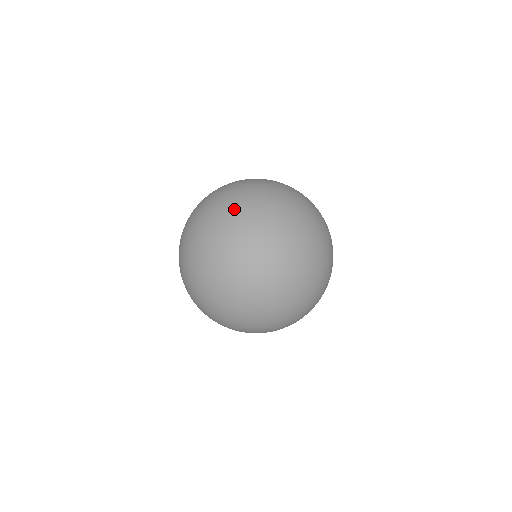
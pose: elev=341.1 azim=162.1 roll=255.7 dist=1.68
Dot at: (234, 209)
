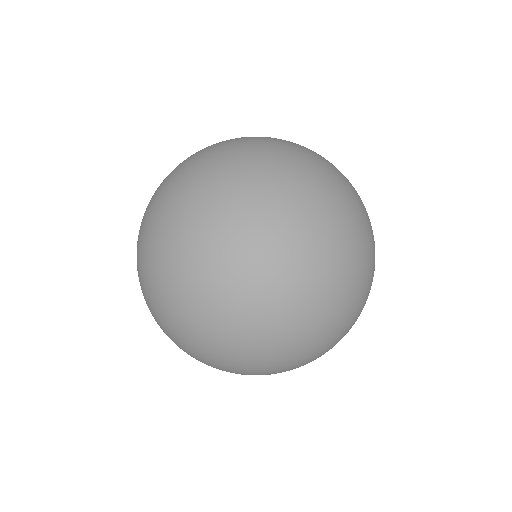
Dot at: (150, 227)
